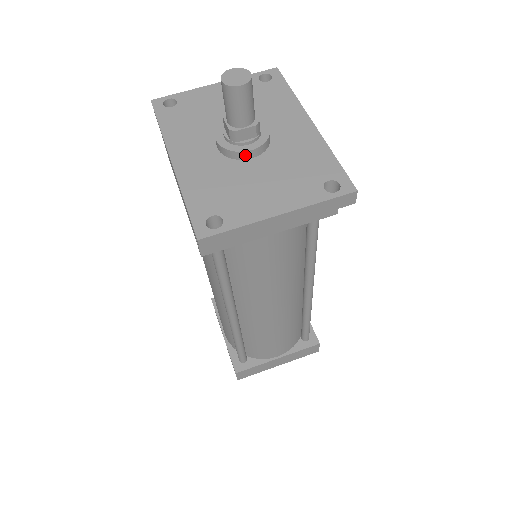
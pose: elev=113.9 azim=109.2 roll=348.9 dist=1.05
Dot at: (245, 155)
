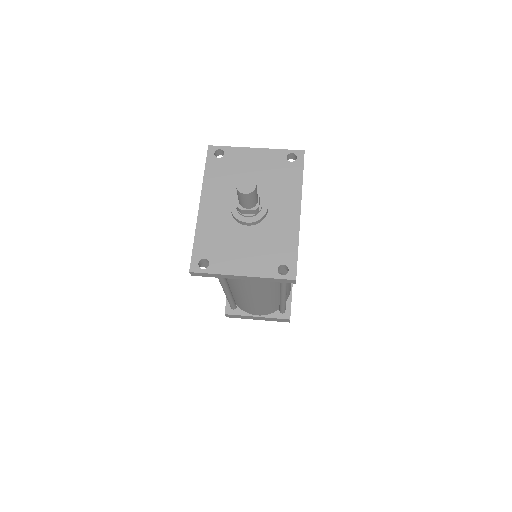
Dot at: (243, 223)
